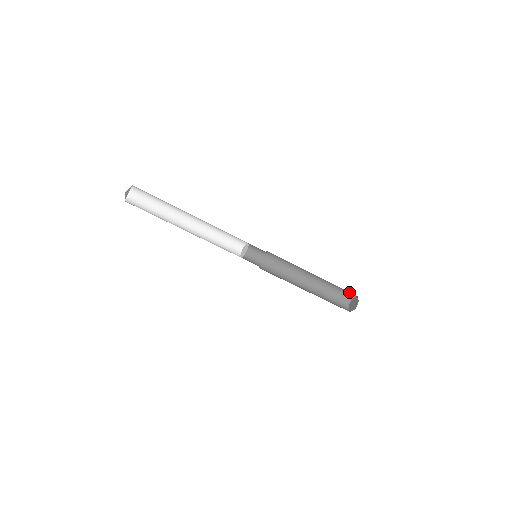
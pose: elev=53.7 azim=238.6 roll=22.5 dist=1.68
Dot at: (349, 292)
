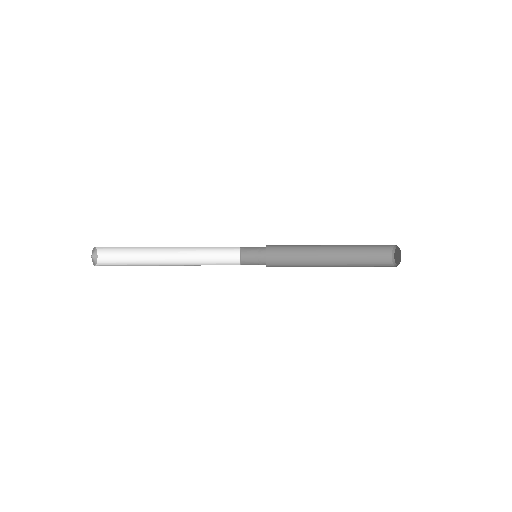
Dot at: occluded
